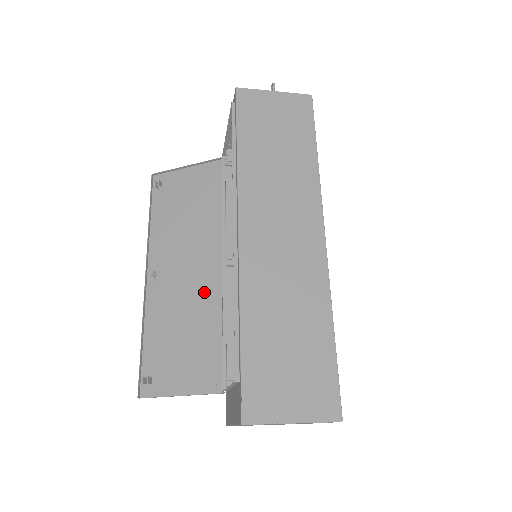
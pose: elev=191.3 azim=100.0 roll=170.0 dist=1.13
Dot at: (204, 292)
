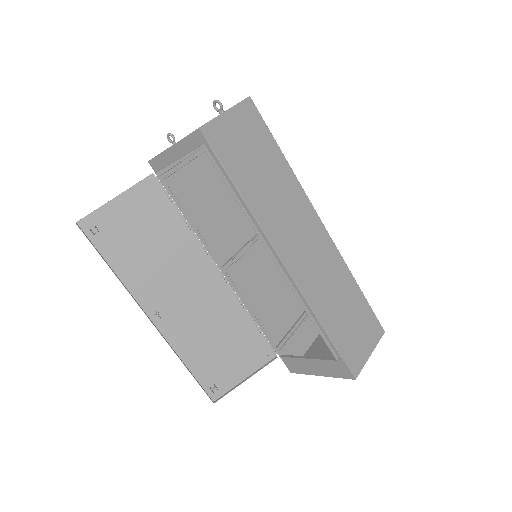
Dot at: (216, 302)
